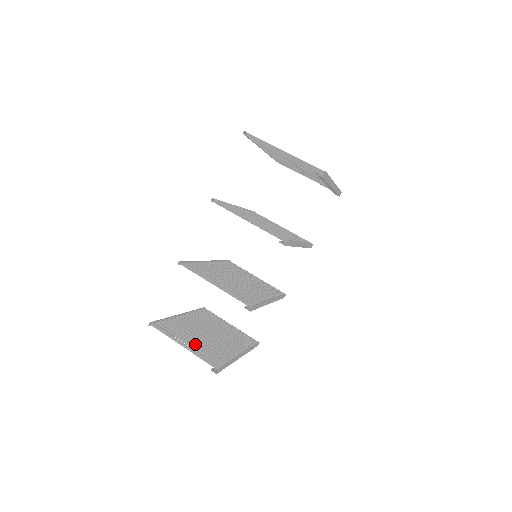
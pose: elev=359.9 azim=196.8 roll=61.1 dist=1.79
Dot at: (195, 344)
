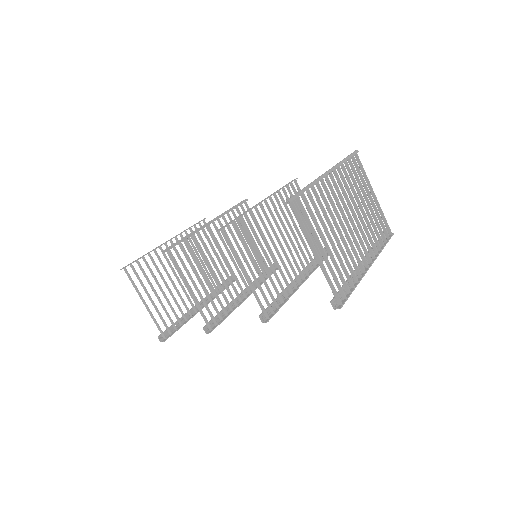
Dot at: (159, 299)
